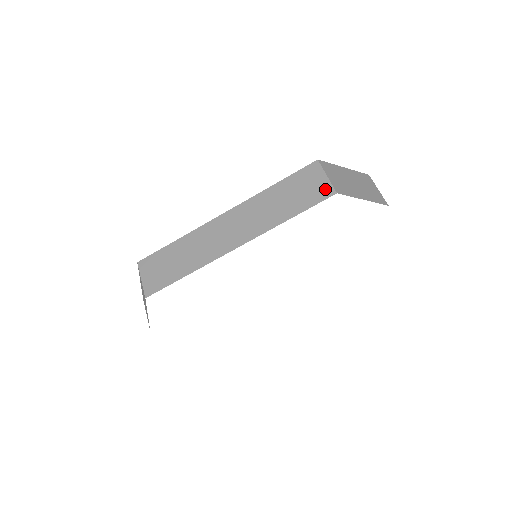
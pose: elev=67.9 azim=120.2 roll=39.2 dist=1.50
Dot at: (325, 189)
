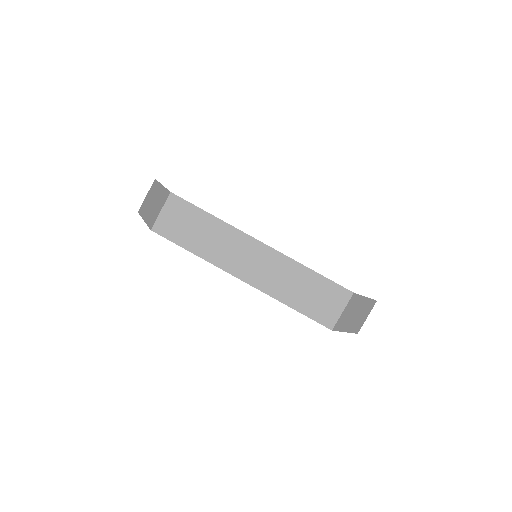
Dot at: (331, 318)
